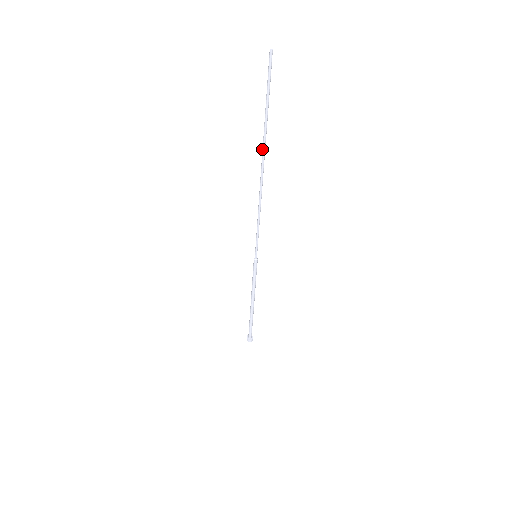
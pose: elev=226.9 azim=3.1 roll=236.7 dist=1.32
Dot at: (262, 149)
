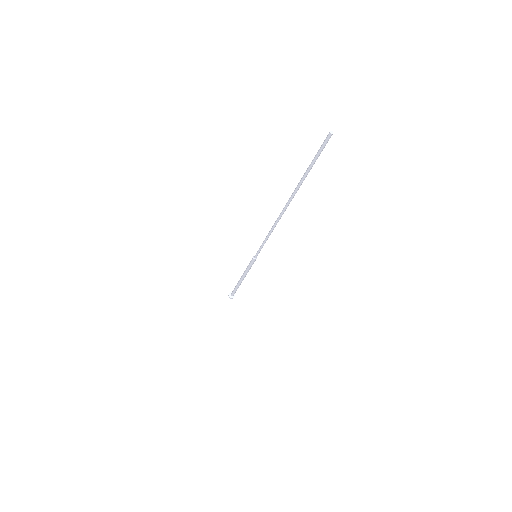
Dot at: (290, 197)
